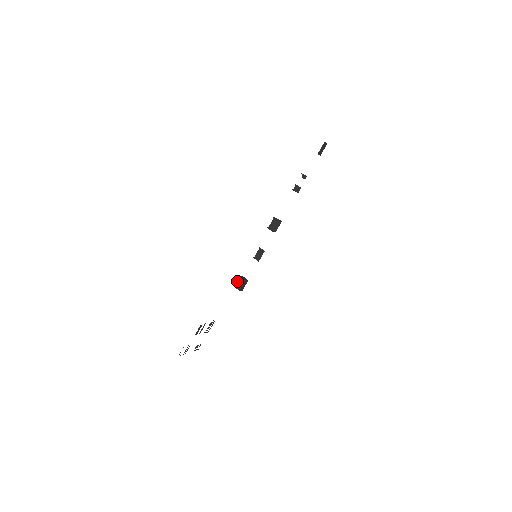
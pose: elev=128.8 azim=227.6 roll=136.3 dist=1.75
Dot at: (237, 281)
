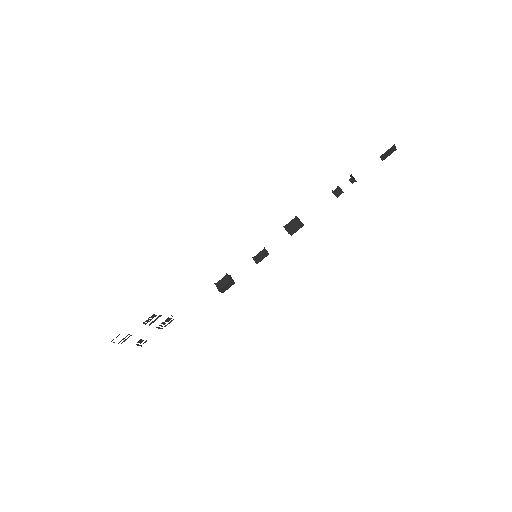
Dot at: occluded
